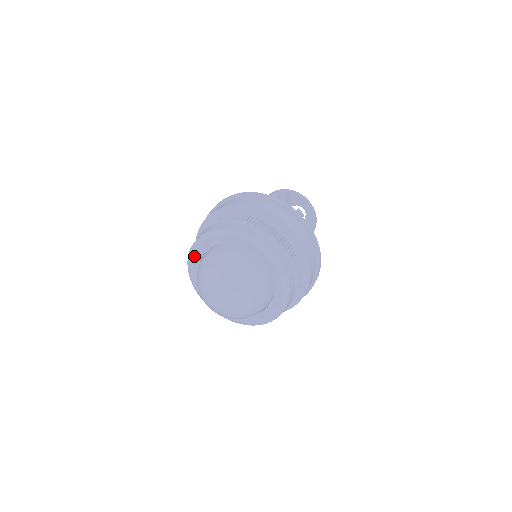
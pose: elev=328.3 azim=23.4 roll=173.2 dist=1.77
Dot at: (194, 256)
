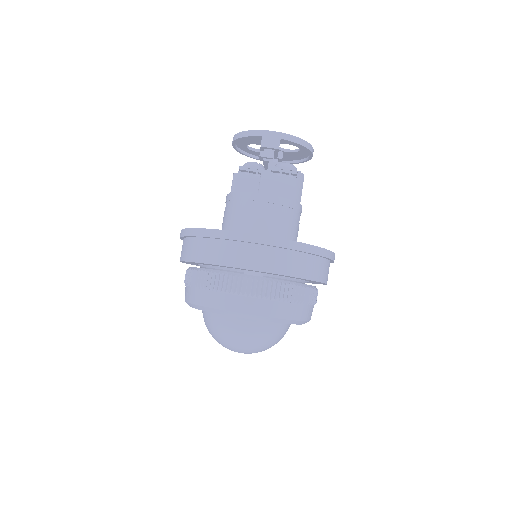
Dot at: occluded
